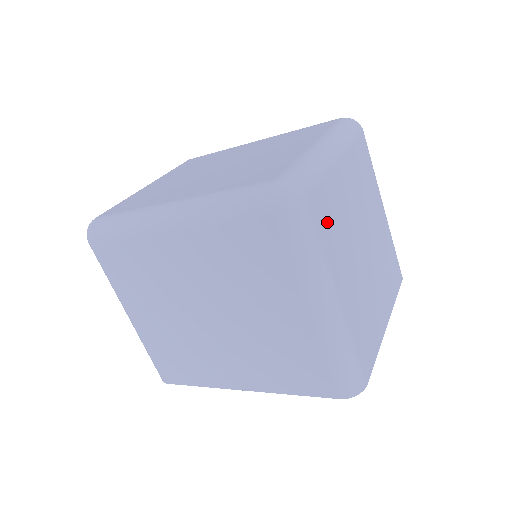
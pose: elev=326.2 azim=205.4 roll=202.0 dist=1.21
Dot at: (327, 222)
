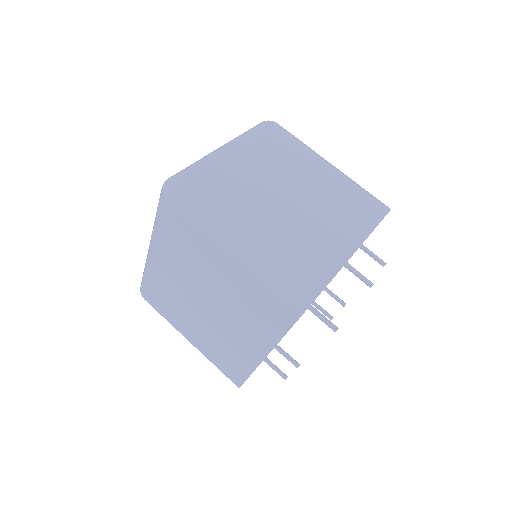
Dot at: (218, 189)
